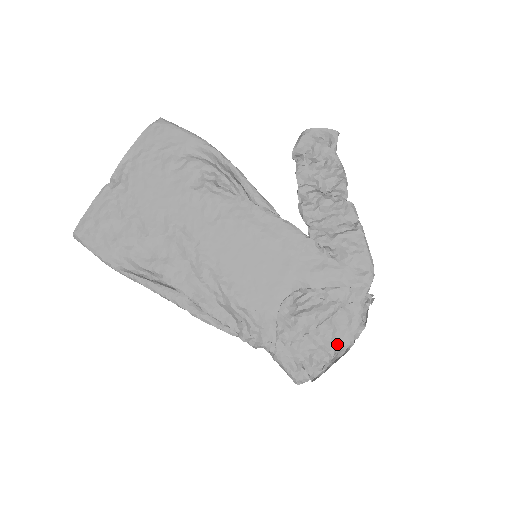
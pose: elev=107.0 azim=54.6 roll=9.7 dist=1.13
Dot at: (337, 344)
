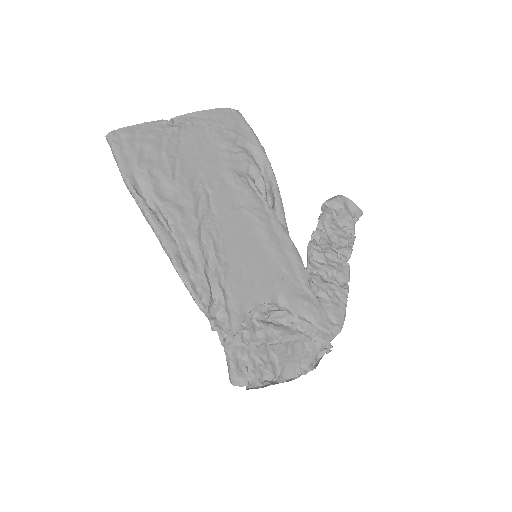
Dot at: (285, 369)
